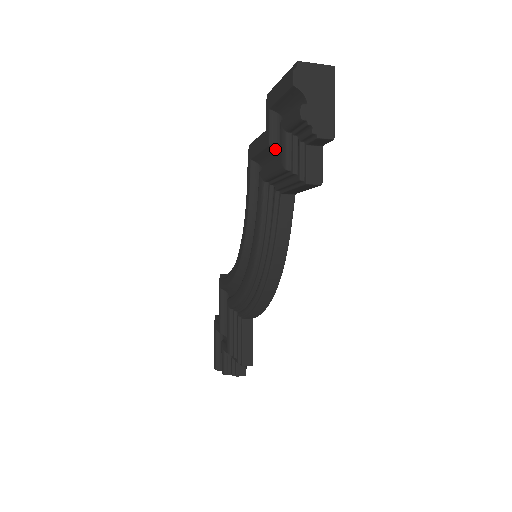
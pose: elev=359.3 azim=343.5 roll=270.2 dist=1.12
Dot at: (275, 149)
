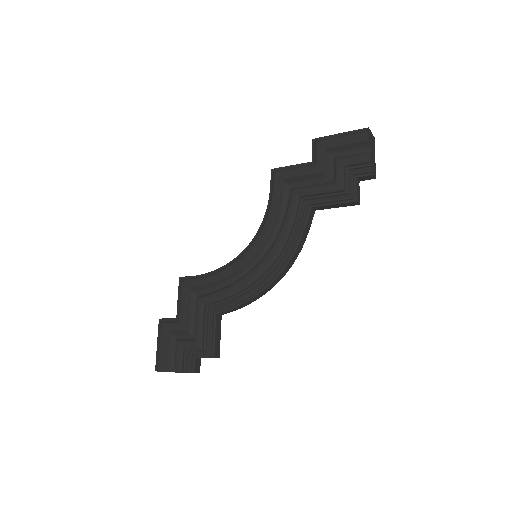
Dot at: (326, 175)
